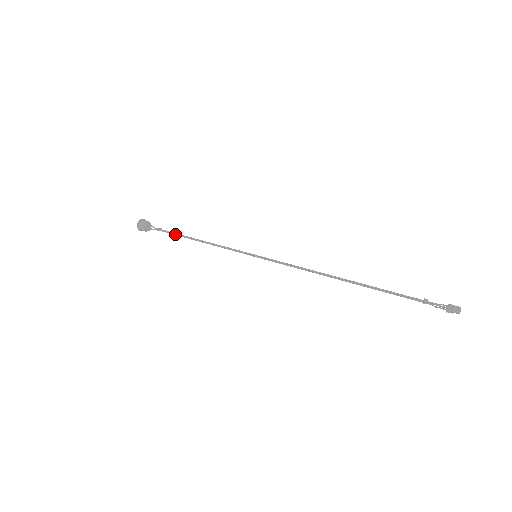
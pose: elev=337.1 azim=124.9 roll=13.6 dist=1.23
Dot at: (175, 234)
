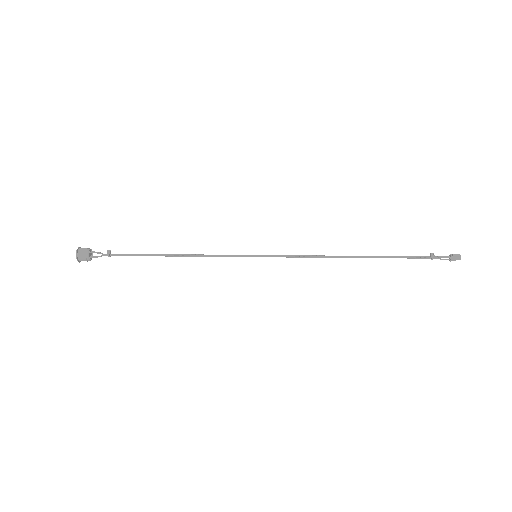
Dot at: occluded
